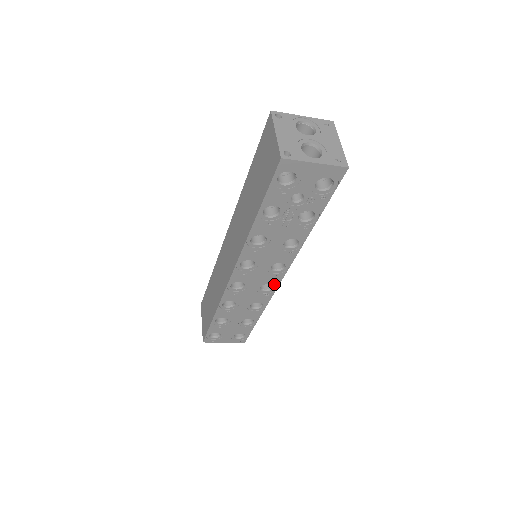
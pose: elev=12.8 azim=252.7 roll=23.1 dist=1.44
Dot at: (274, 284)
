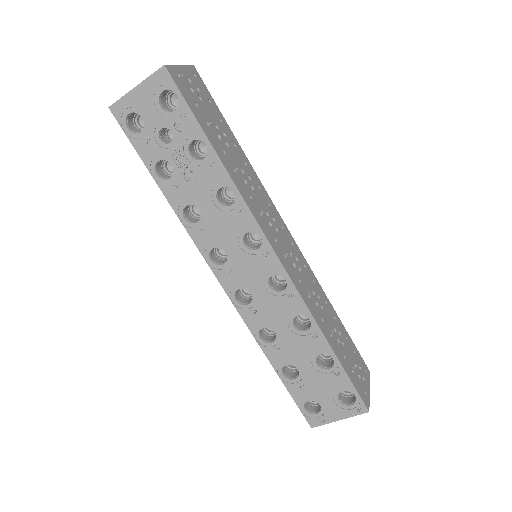
Dot at: (280, 272)
